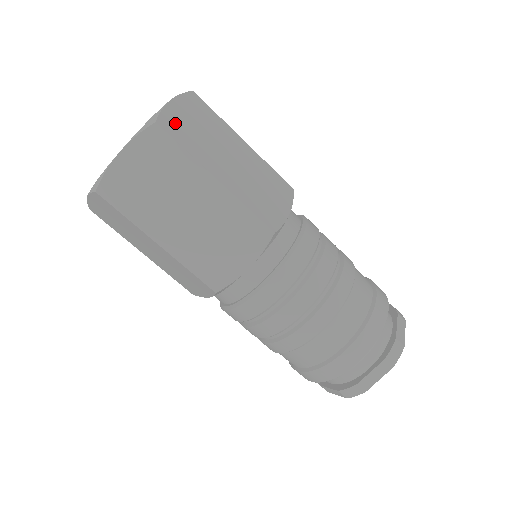
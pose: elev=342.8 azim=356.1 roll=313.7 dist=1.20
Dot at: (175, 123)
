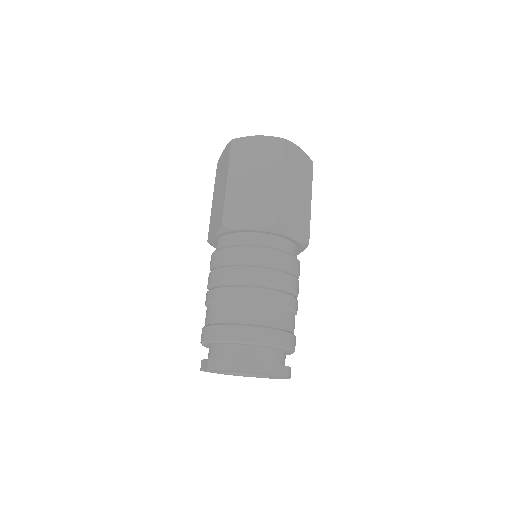
Dot at: occluded
